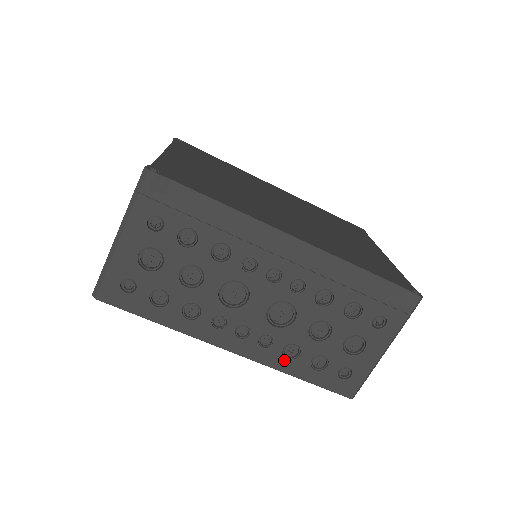
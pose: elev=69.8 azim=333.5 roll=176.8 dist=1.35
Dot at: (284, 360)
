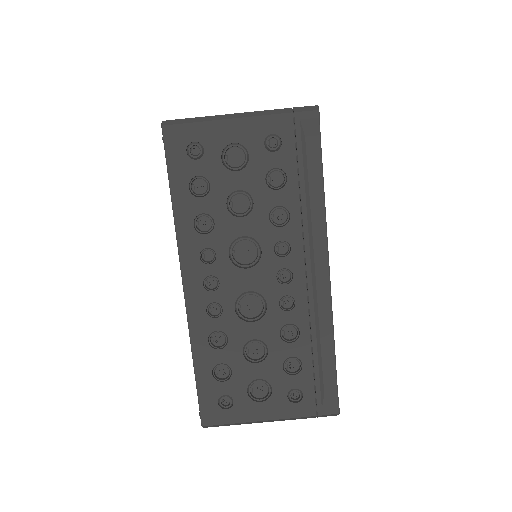
Dot at: (205, 339)
